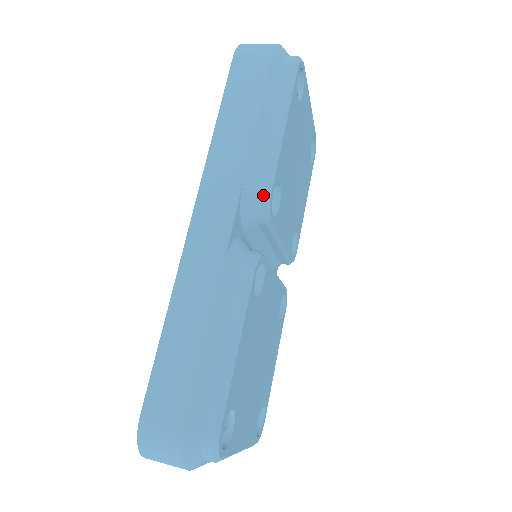
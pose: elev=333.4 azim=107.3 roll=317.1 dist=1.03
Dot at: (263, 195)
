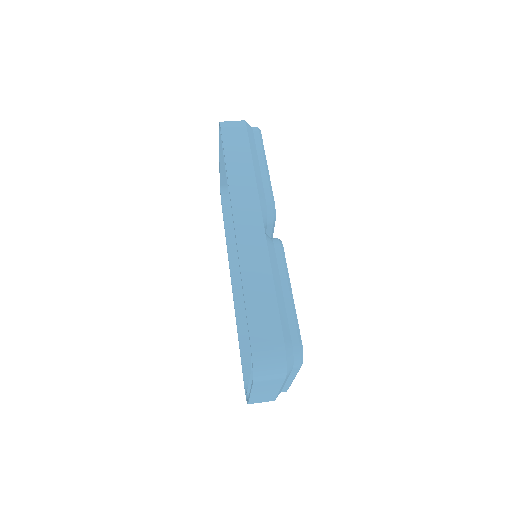
Dot at: (271, 204)
